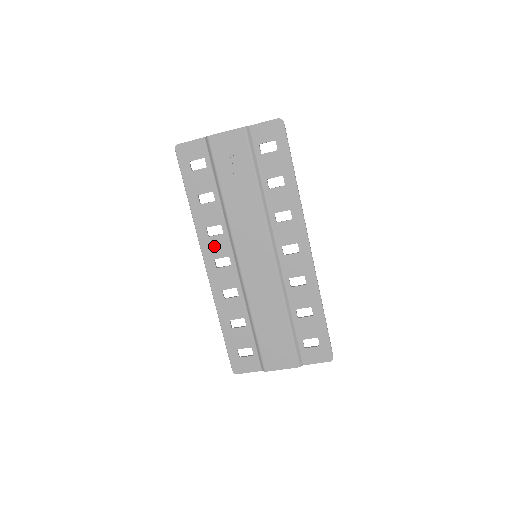
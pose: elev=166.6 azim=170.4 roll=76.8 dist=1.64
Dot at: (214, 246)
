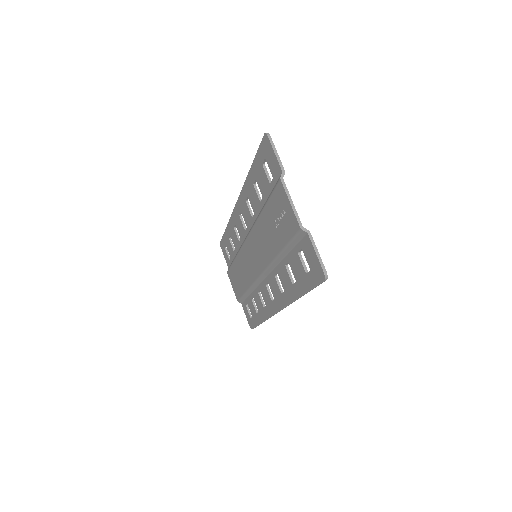
Dot at: (245, 209)
